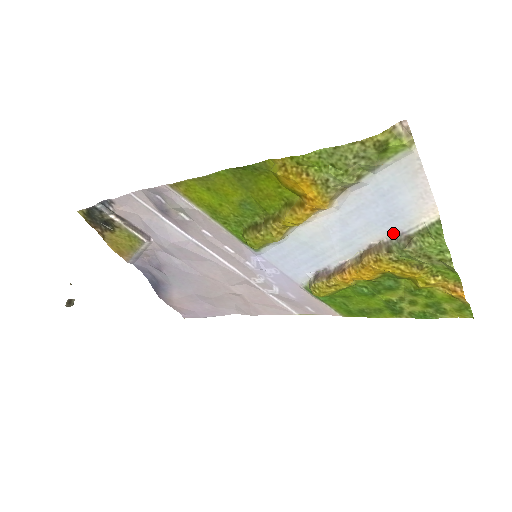
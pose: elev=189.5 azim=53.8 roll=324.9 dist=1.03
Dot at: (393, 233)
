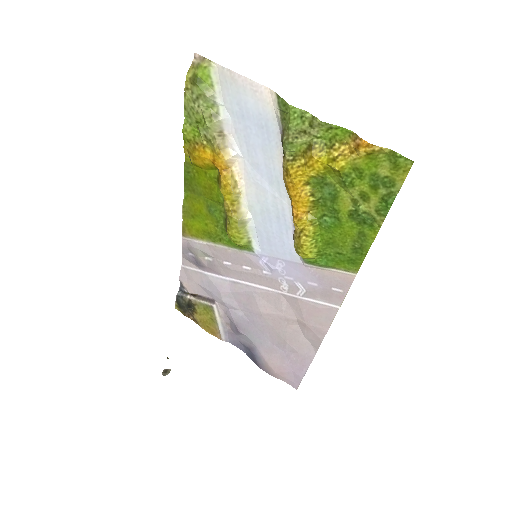
Dot at: (280, 141)
